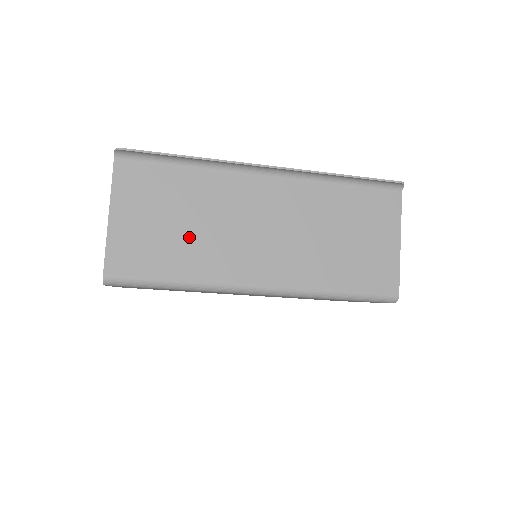
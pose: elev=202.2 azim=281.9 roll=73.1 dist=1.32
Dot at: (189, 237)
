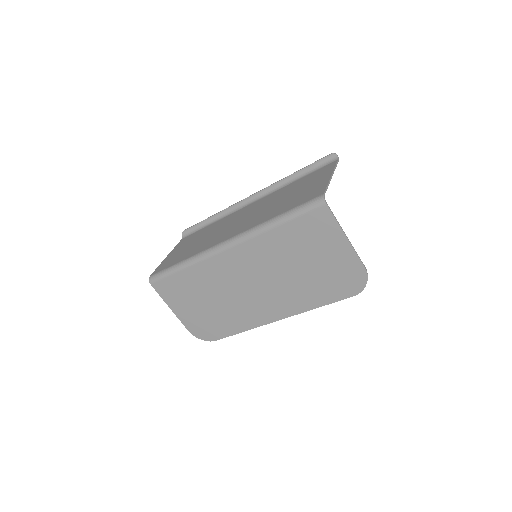
Dot at: (198, 244)
